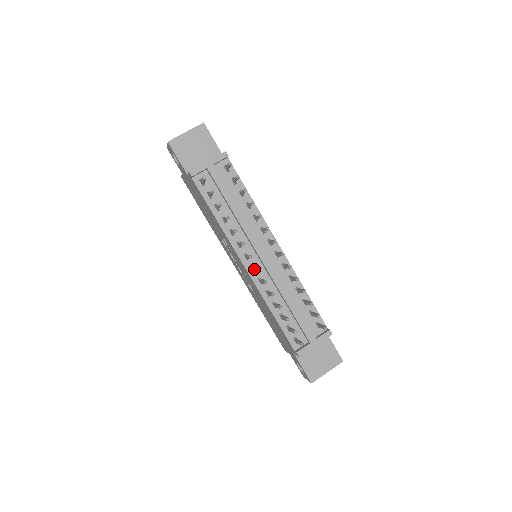
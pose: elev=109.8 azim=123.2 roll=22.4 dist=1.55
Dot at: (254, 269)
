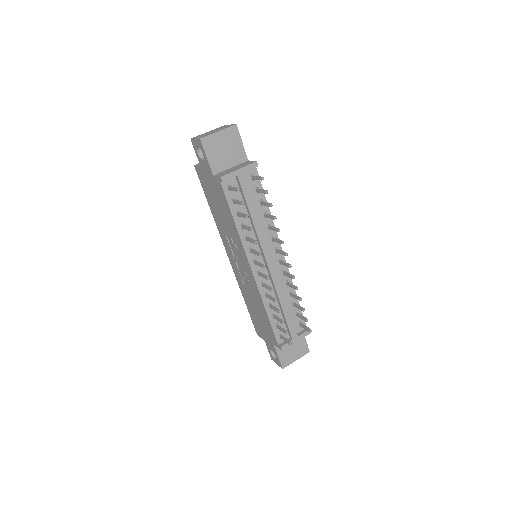
Dot at: (262, 276)
